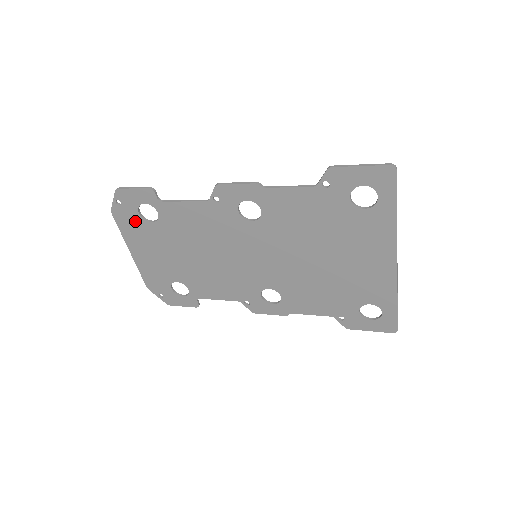
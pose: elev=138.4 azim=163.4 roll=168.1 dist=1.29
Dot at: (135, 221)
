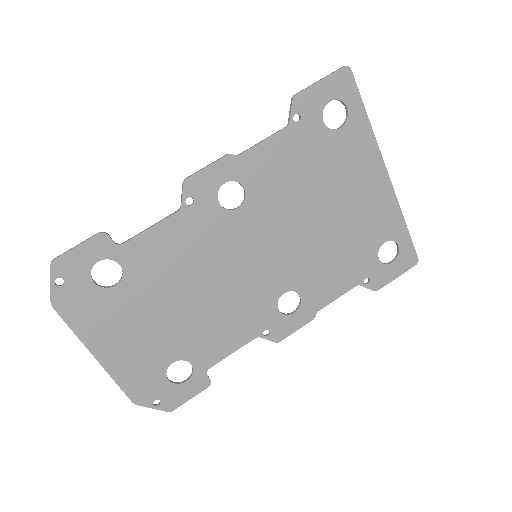
Dot at: (91, 299)
